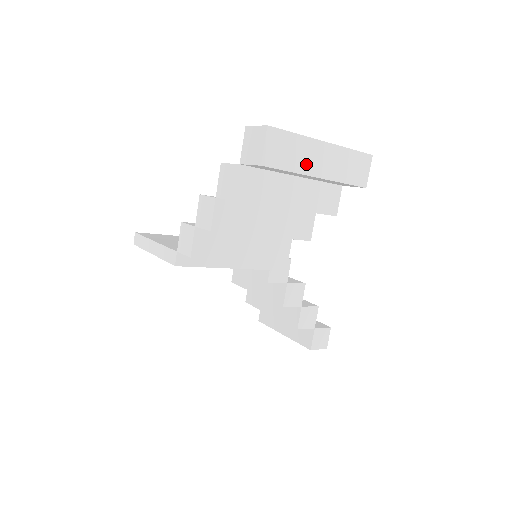
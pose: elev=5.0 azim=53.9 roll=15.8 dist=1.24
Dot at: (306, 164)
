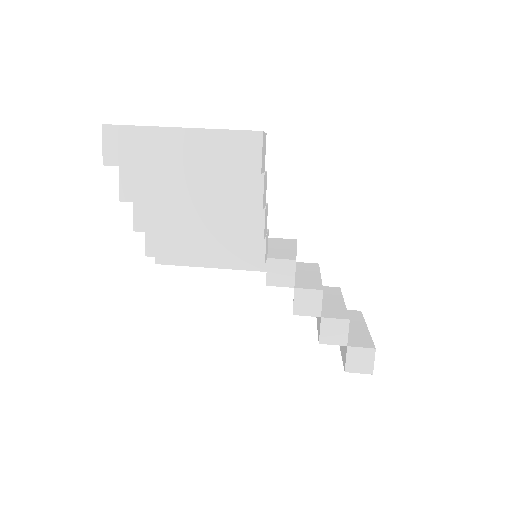
Dot at: (160, 156)
